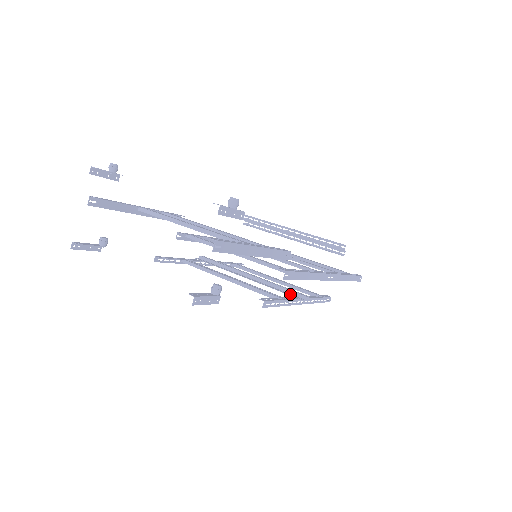
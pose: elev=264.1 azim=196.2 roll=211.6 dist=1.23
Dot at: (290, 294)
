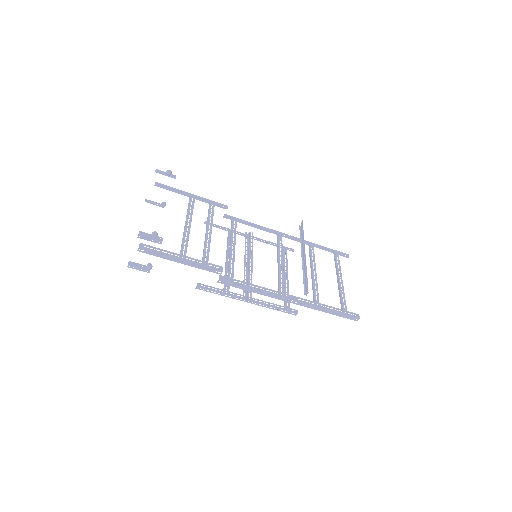
Dot at: (246, 292)
